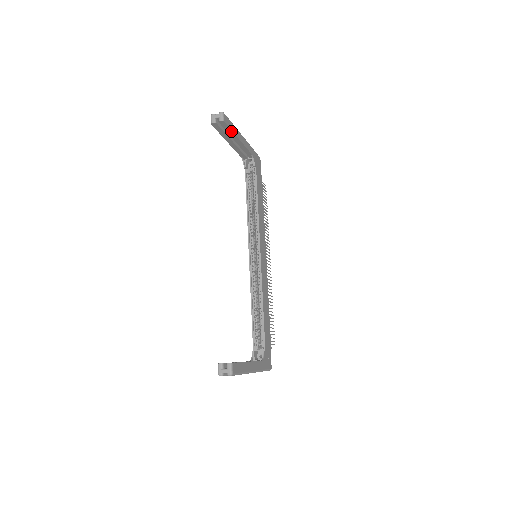
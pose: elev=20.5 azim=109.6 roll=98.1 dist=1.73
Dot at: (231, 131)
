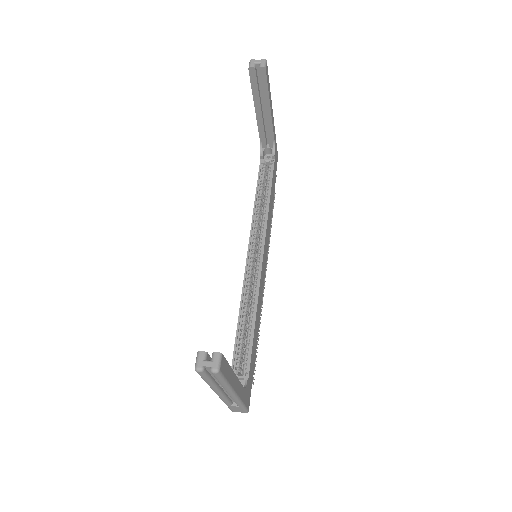
Dot at: (267, 90)
